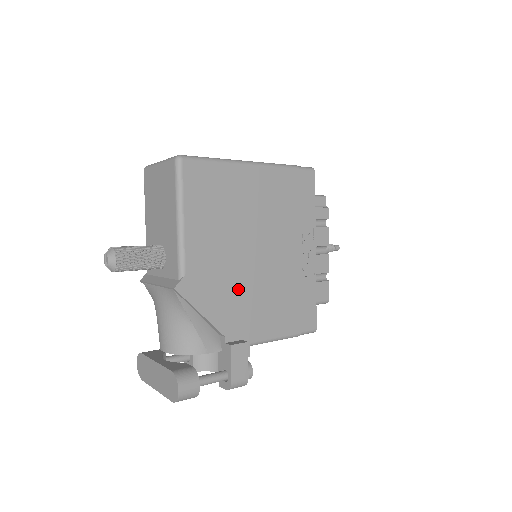
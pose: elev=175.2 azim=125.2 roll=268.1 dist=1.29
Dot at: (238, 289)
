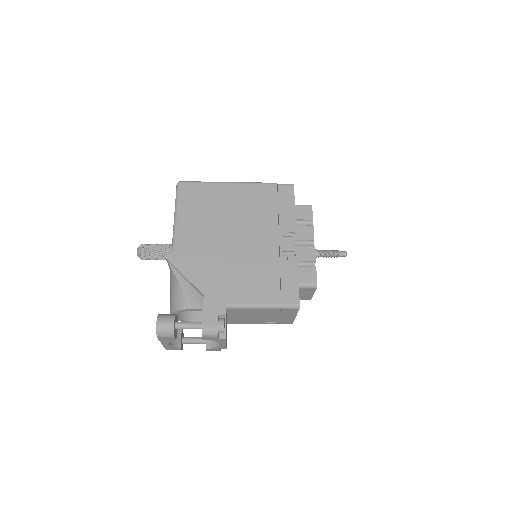
Dot at: (218, 263)
